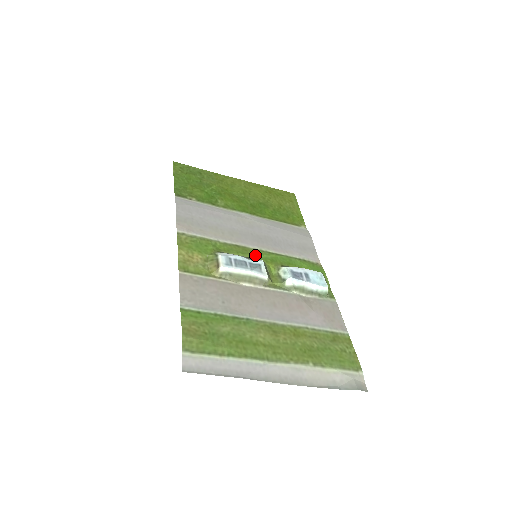
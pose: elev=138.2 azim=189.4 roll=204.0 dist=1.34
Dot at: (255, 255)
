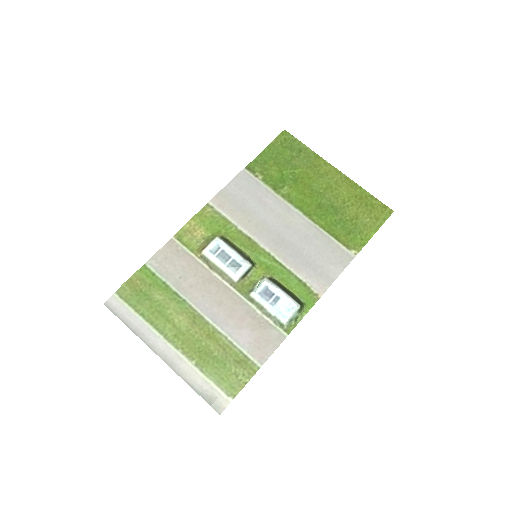
Dot at: (256, 255)
